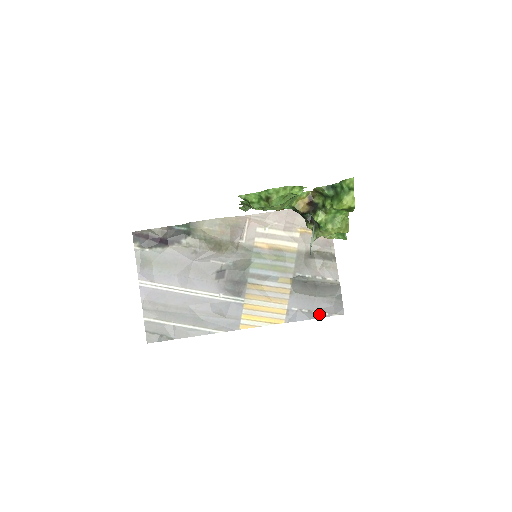
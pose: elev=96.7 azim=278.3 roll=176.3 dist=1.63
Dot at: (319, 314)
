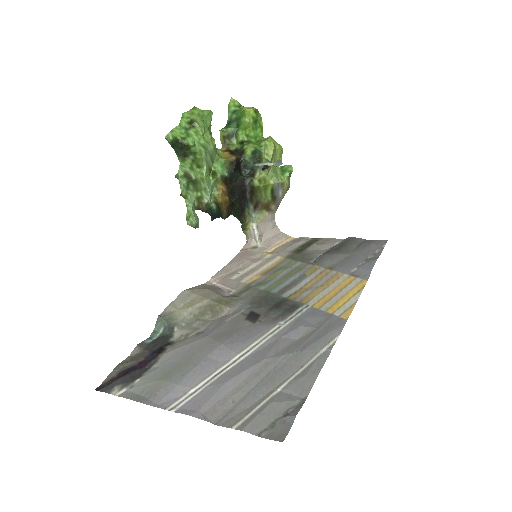
Dot at: (375, 255)
